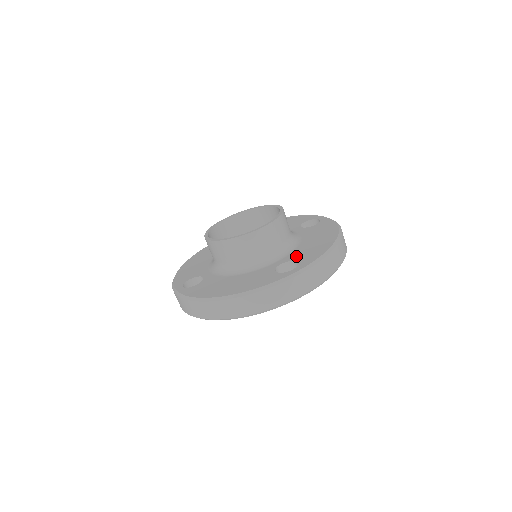
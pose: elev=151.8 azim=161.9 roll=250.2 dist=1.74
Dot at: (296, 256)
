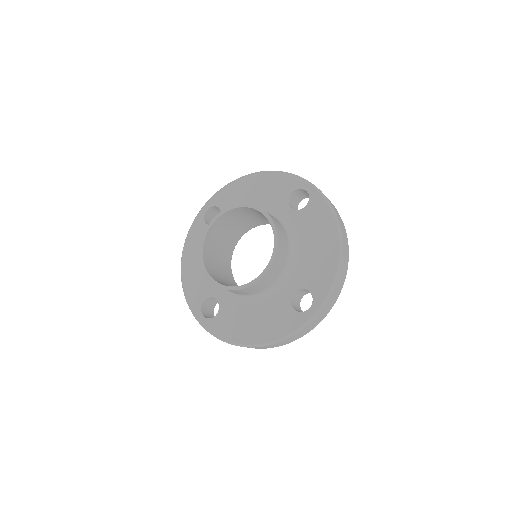
Dot at: (305, 280)
